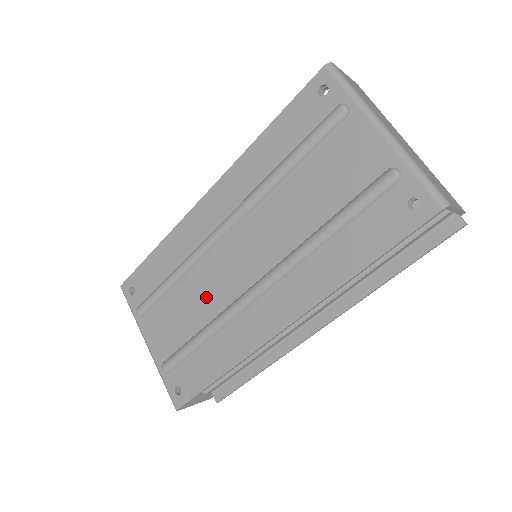
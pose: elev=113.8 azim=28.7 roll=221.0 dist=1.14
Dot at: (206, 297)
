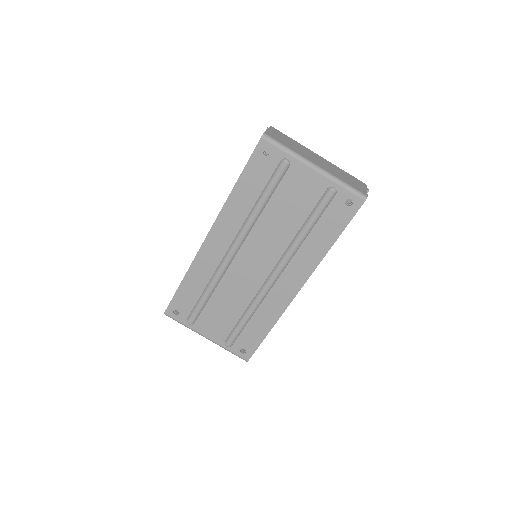
Dot at: (238, 294)
